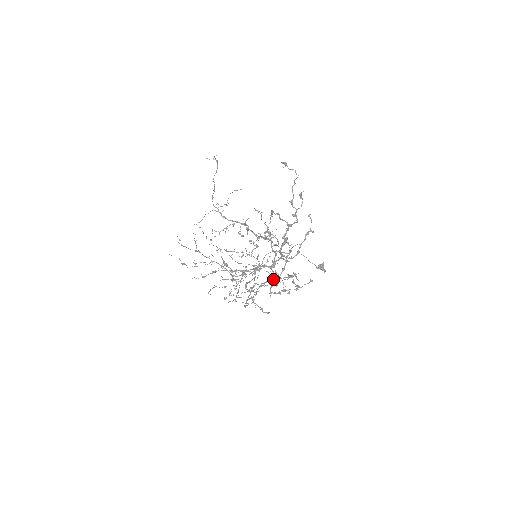
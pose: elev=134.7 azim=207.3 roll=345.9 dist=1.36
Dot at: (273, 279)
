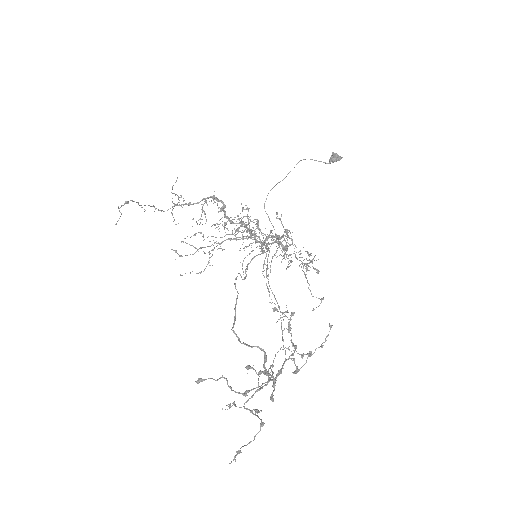
Dot at: (291, 240)
